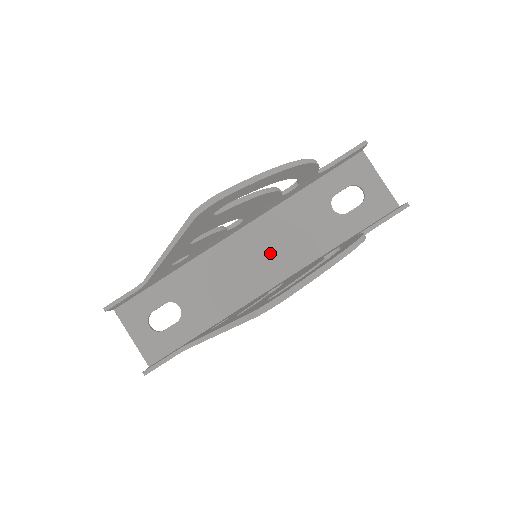
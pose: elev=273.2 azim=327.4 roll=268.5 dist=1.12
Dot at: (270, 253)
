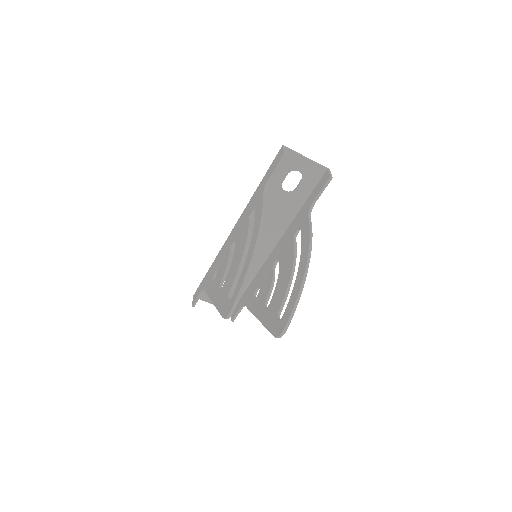
Dot at: (261, 233)
